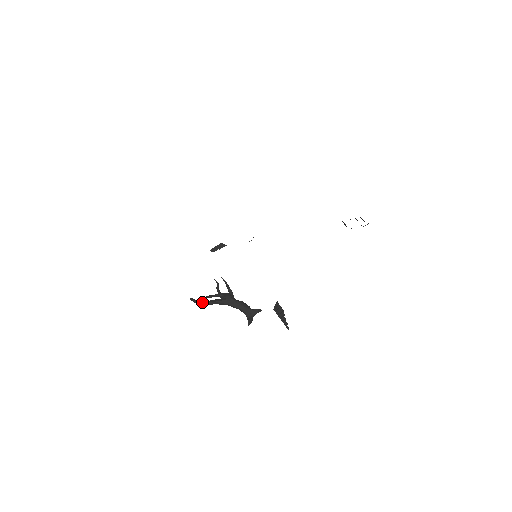
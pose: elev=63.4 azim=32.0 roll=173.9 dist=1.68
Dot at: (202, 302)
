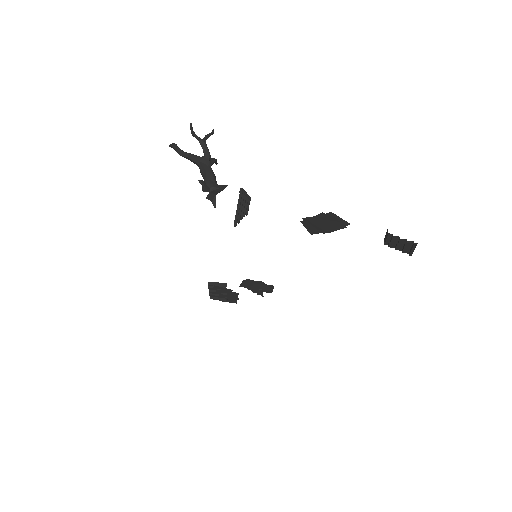
Dot at: (178, 147)
